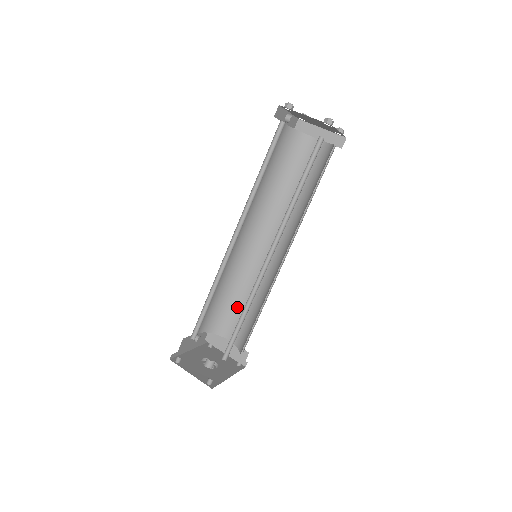
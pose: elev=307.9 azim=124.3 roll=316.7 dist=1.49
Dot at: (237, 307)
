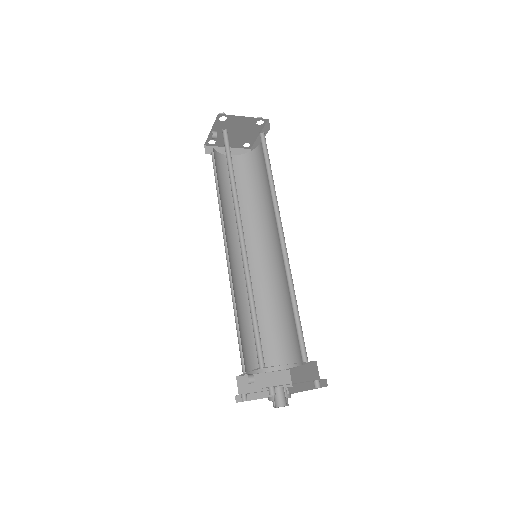
Dot at: (252, 331)
